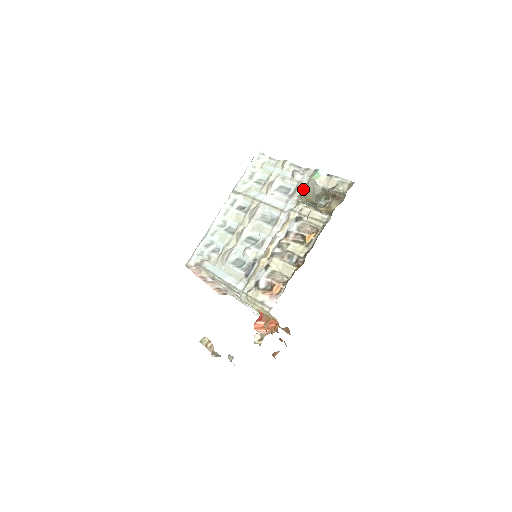
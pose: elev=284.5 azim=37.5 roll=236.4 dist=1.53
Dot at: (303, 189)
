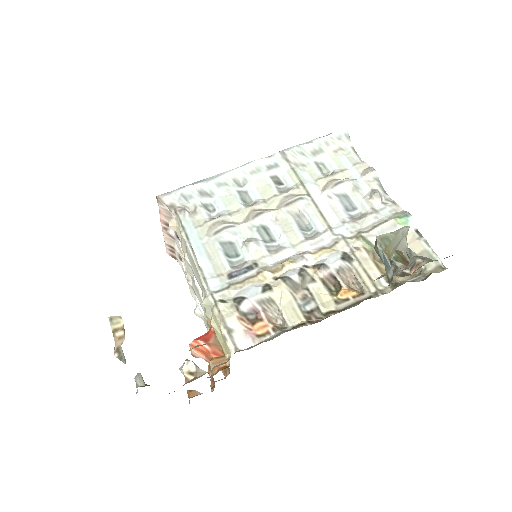
Dot at: occluded
